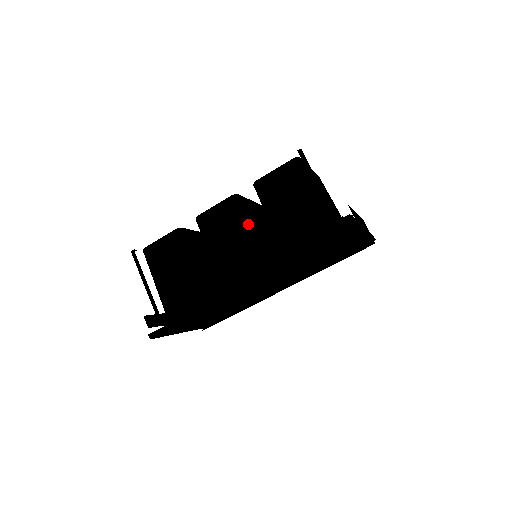
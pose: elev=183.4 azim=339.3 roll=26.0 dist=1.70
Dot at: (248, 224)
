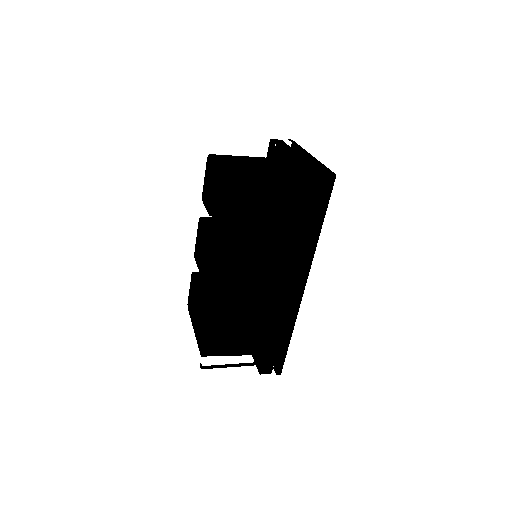
Dot at: (252, 261)
